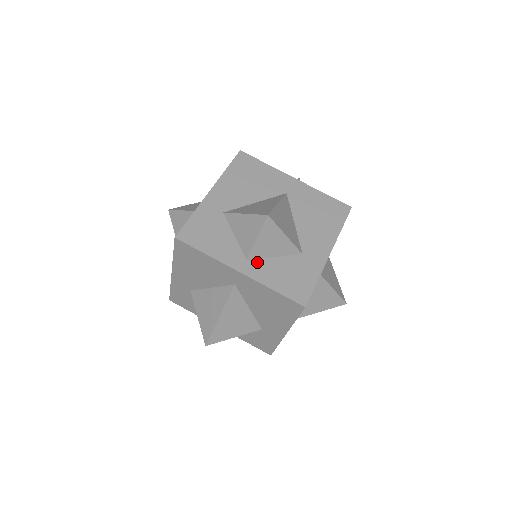
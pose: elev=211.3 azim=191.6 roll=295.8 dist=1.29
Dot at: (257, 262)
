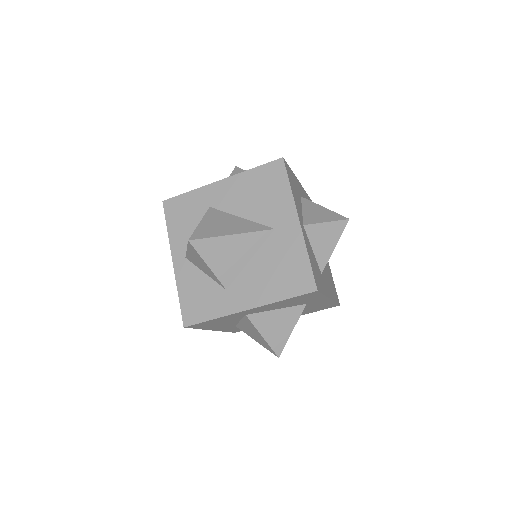
Dot at: (306, 235)
